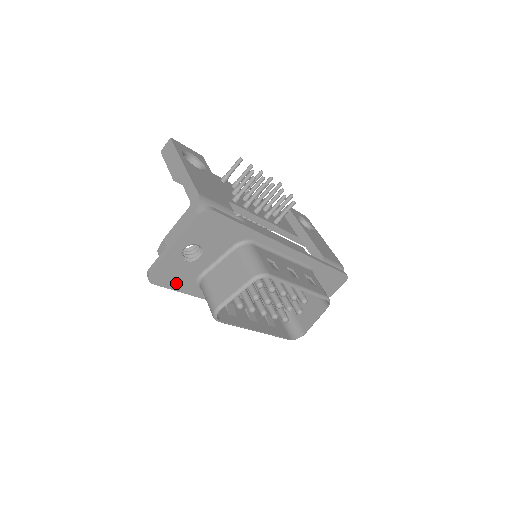
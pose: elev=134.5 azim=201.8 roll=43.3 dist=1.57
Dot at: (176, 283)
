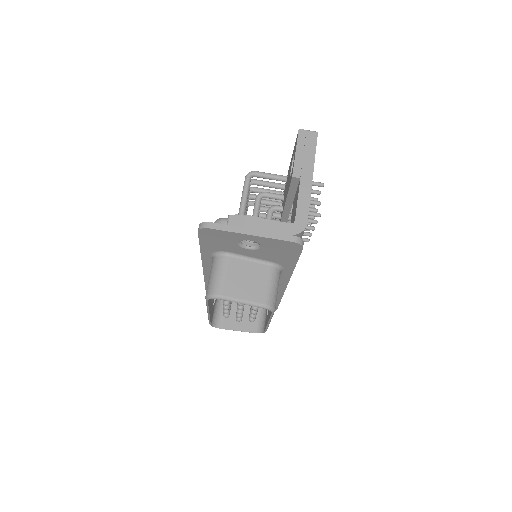
Dot at: (209, 242)
